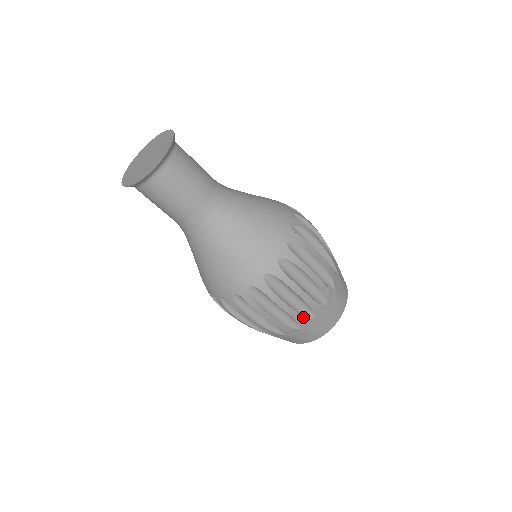
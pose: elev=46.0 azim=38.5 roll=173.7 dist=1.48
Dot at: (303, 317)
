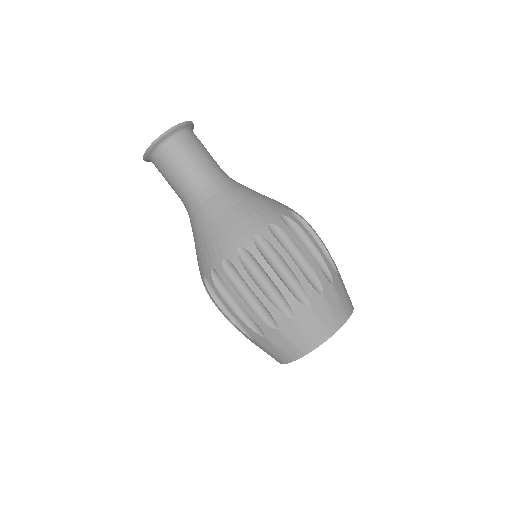
Dot at: (330, 266)
